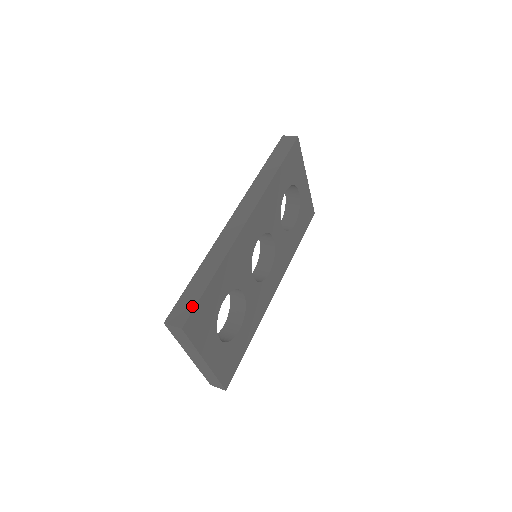
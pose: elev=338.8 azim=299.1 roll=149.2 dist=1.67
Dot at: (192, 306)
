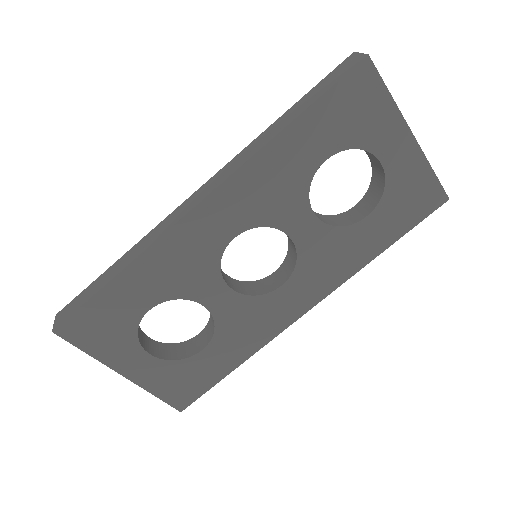
Dot at: (76, 308)
